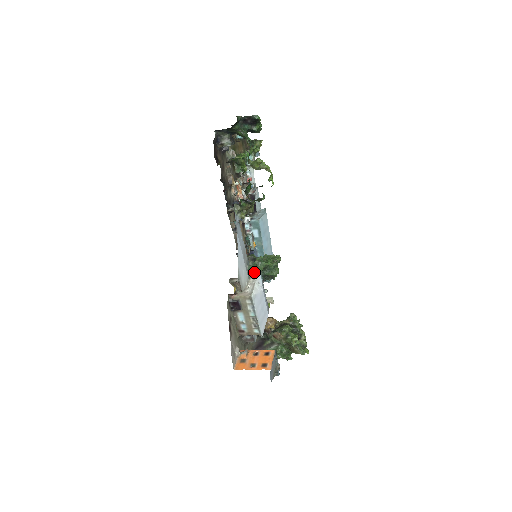
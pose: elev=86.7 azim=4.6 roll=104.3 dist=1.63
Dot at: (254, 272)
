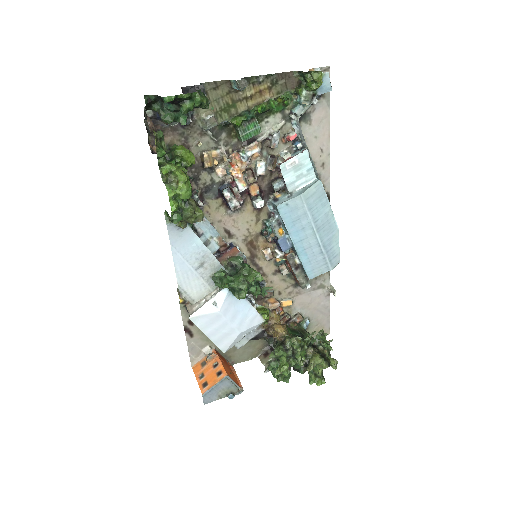
Dot at: (218, 285)
